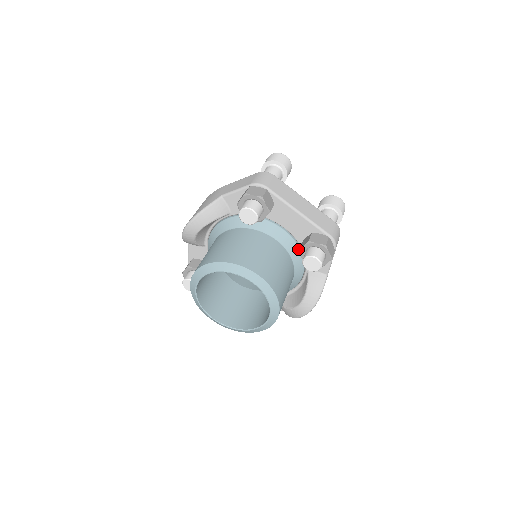
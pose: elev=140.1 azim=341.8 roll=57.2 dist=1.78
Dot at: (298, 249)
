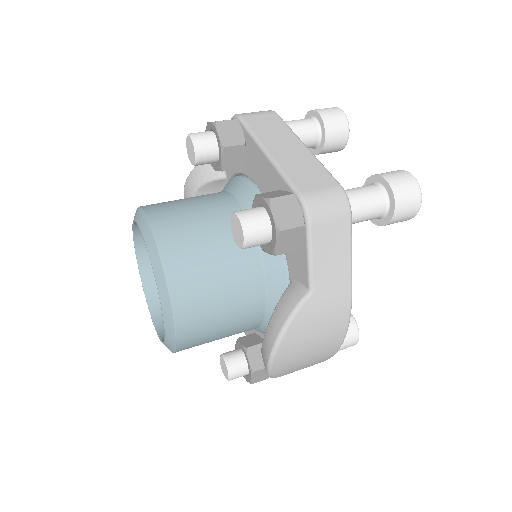
Dot at: occluded
